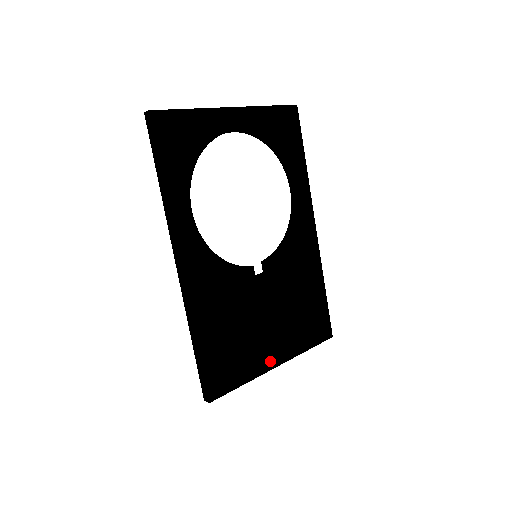
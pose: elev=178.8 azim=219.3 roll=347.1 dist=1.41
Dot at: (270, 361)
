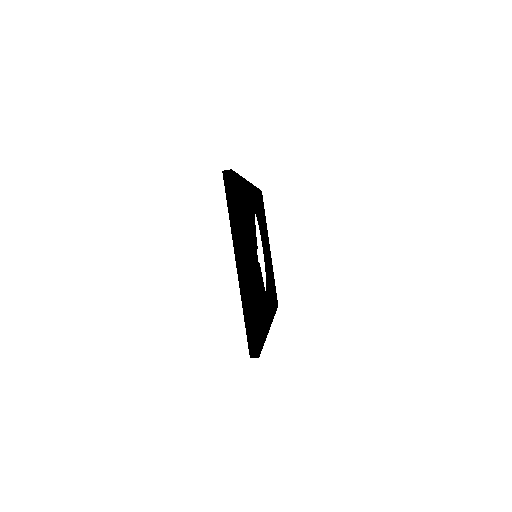
Dot at: (245, 254)
